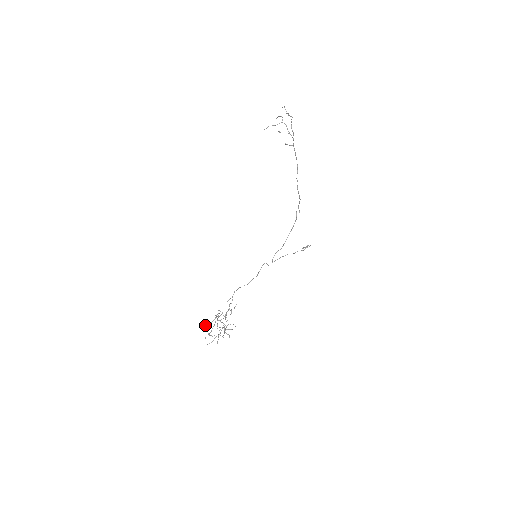
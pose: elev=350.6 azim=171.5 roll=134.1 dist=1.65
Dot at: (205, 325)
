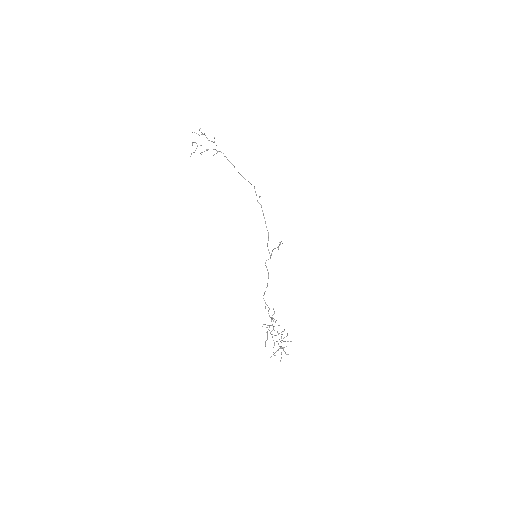
Dot at: (265, 343)
